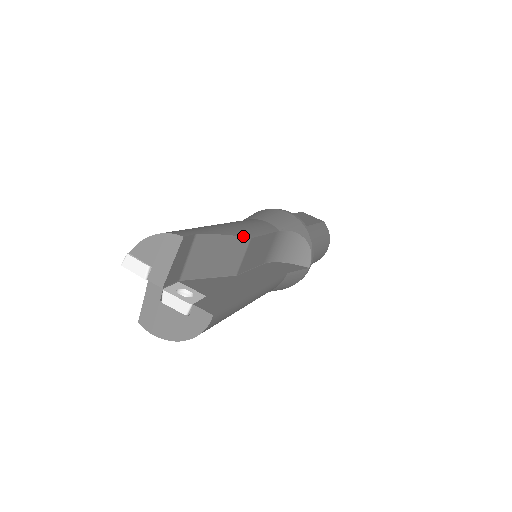
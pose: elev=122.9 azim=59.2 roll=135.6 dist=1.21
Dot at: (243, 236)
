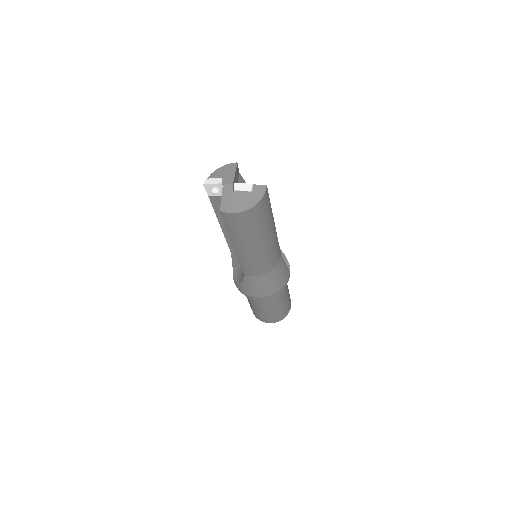
Dot at: occluded
